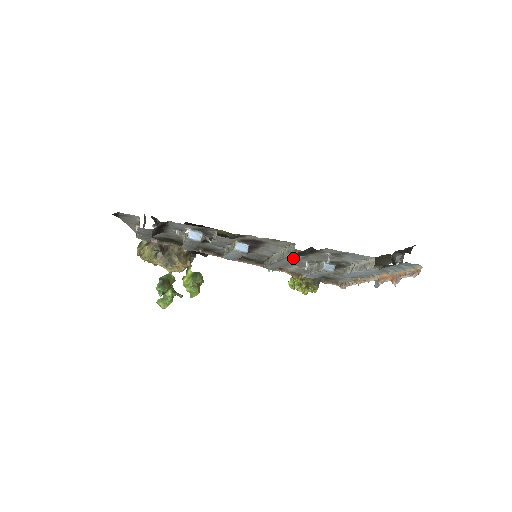
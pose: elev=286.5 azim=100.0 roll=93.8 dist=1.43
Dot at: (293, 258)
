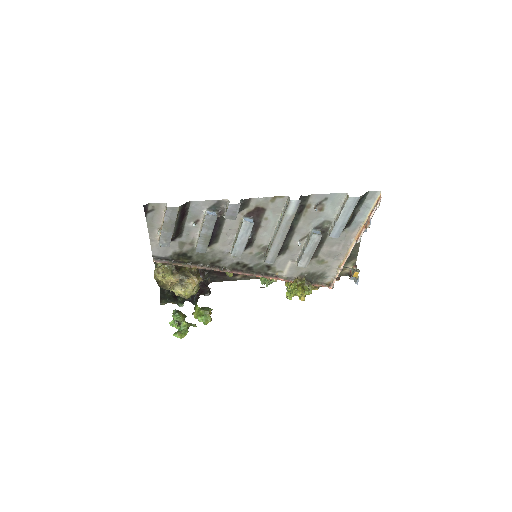
Dot at: (290, 212)
